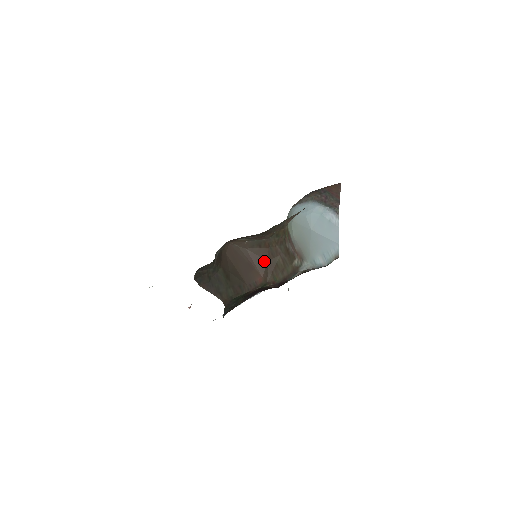
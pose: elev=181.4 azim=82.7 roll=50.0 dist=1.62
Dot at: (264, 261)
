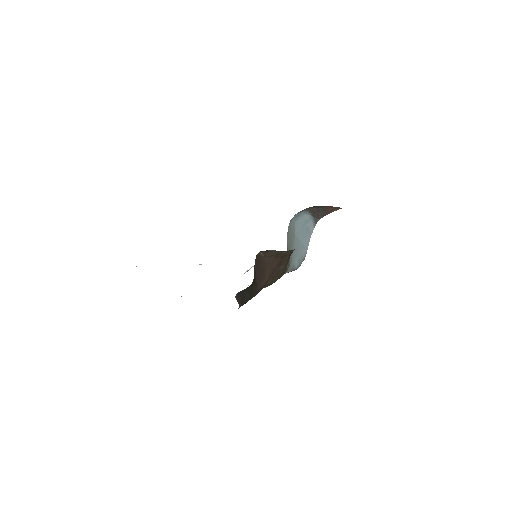
Dot at: (272, 268)
